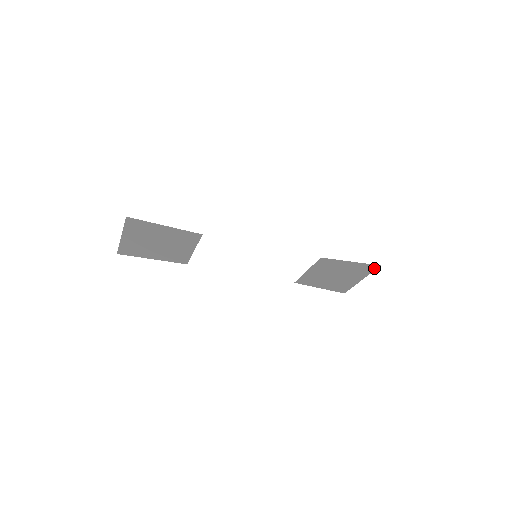
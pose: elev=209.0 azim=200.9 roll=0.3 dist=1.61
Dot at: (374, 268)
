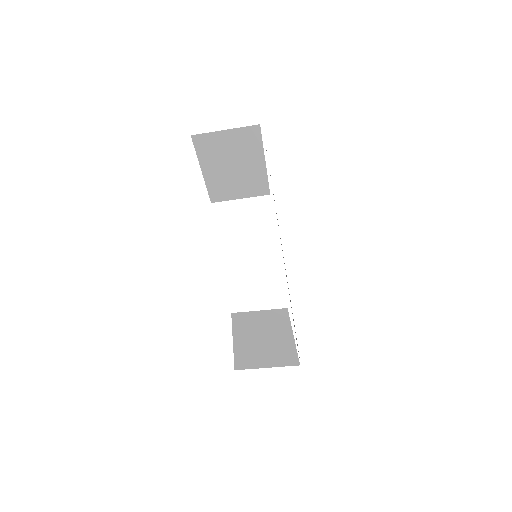
Dot at: (293, 363)
